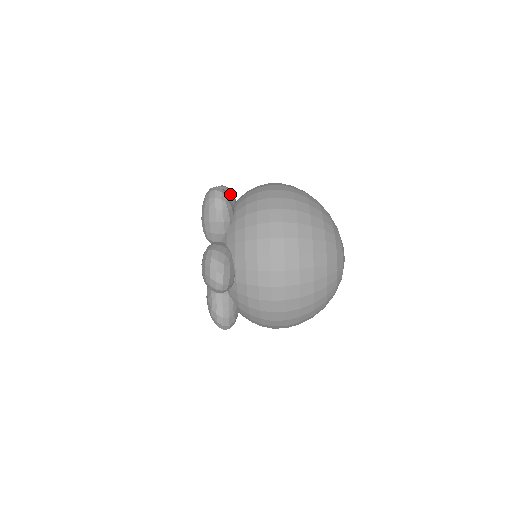
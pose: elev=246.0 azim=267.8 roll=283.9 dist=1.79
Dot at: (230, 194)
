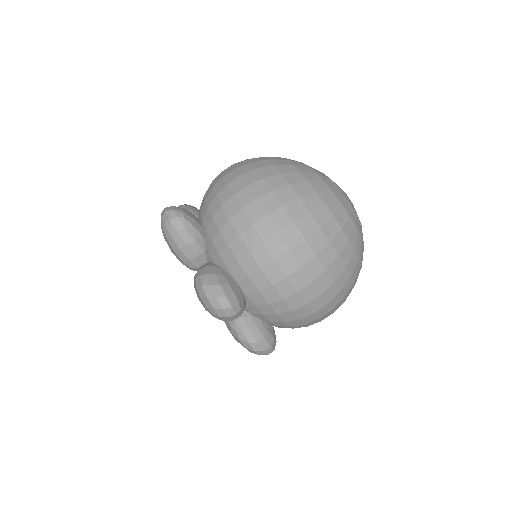
Dot at: (191, 209)
